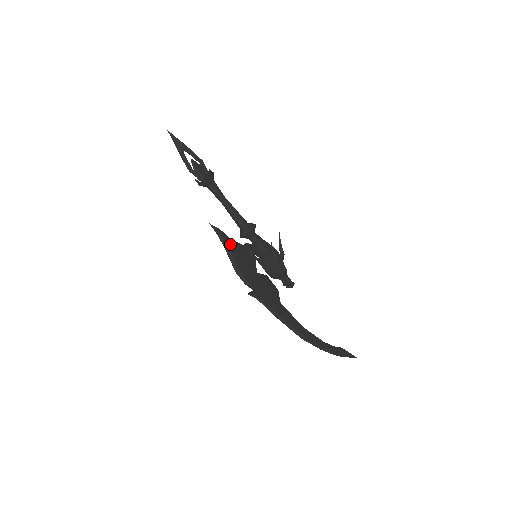
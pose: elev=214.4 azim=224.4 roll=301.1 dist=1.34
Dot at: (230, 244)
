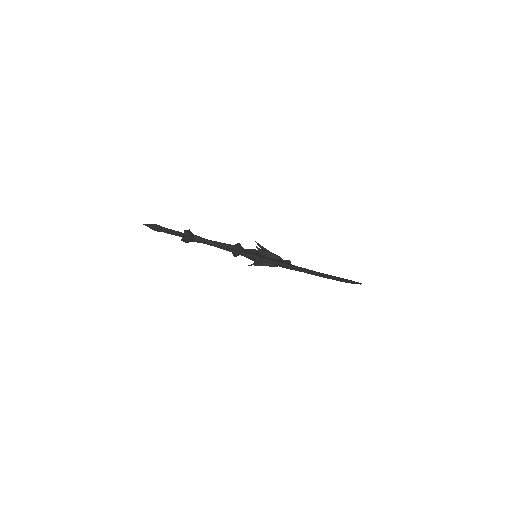
Dot at: (238, 250)
